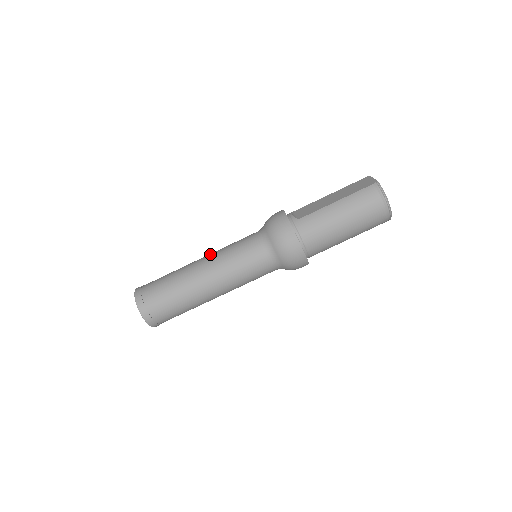
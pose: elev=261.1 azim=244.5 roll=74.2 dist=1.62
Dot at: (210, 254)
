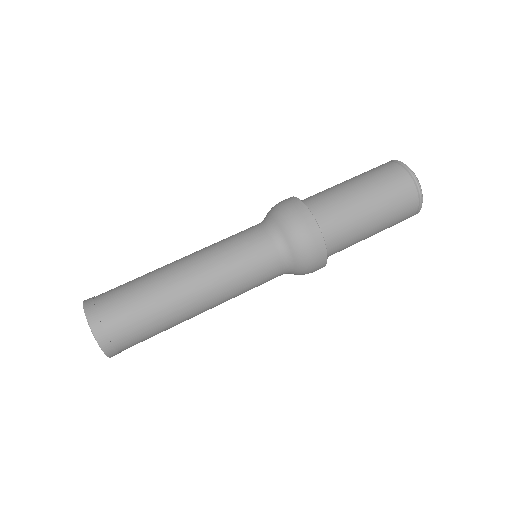
Dot at: occluded
